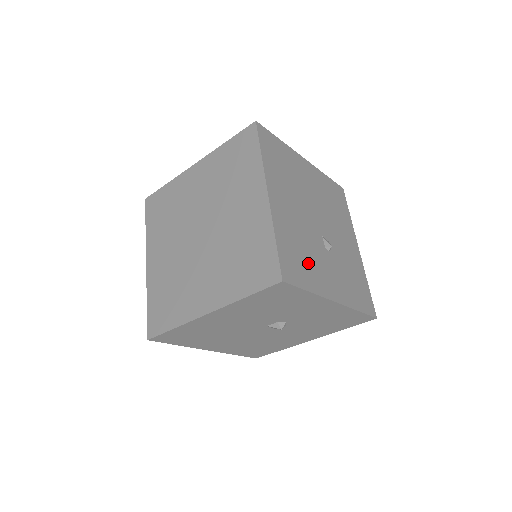
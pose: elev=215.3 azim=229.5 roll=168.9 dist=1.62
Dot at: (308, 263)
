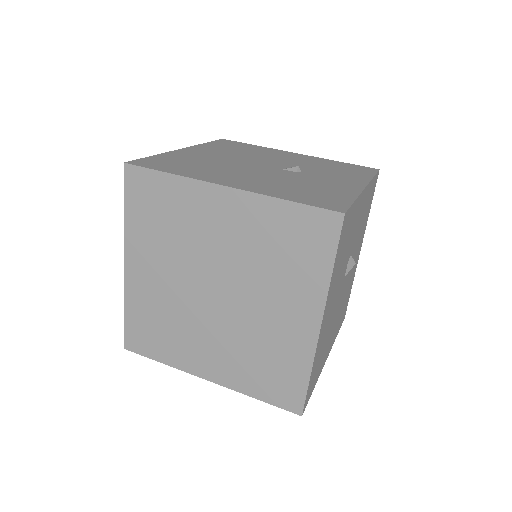
Dot at: (318, 189)
